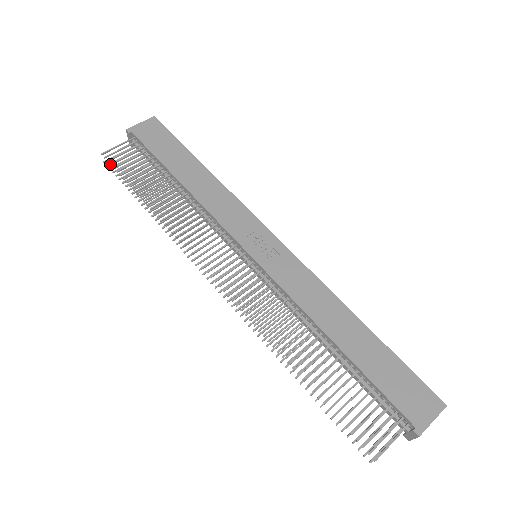
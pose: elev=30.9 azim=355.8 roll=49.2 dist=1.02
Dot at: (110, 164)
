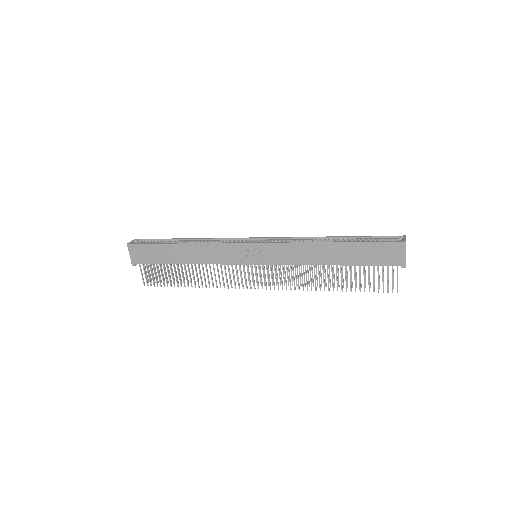
Dot at: (154, 286)
